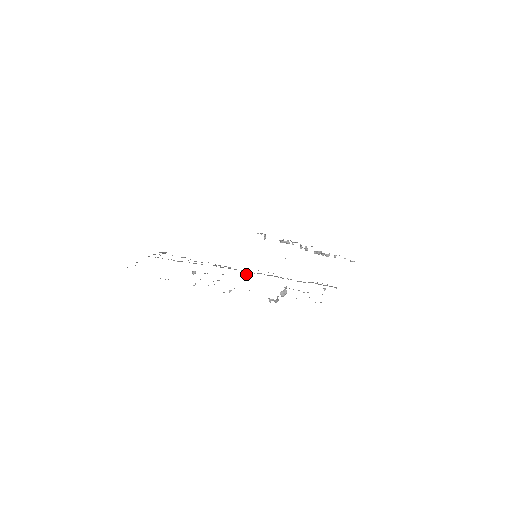
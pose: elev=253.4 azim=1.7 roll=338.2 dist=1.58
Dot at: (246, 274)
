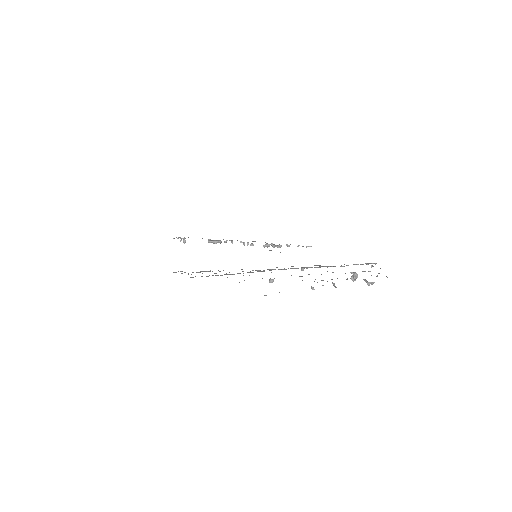
Dot at: occluded
